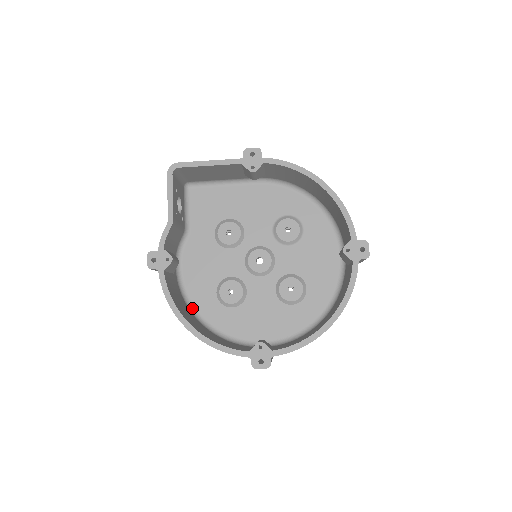
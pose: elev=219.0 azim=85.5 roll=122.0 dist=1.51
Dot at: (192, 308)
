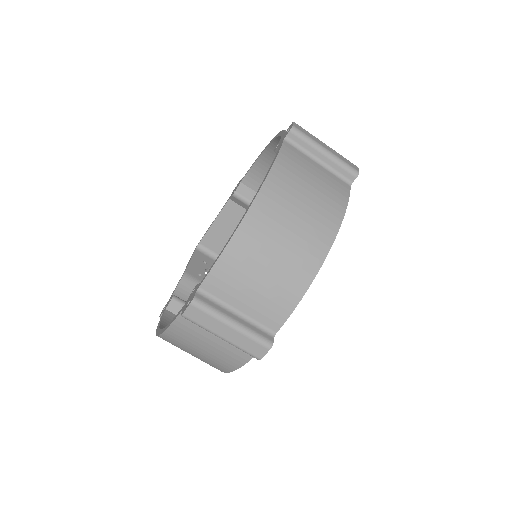
Dot at: occluded
